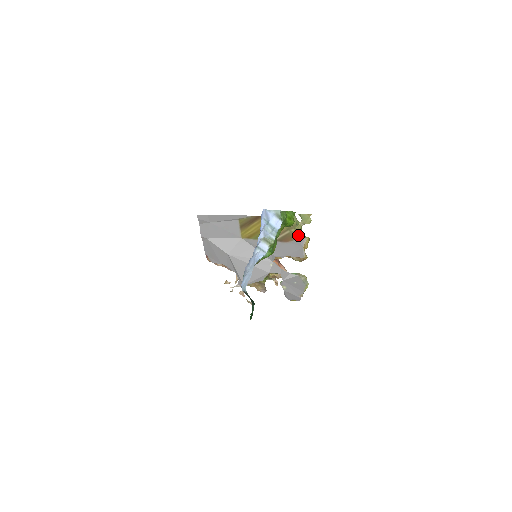
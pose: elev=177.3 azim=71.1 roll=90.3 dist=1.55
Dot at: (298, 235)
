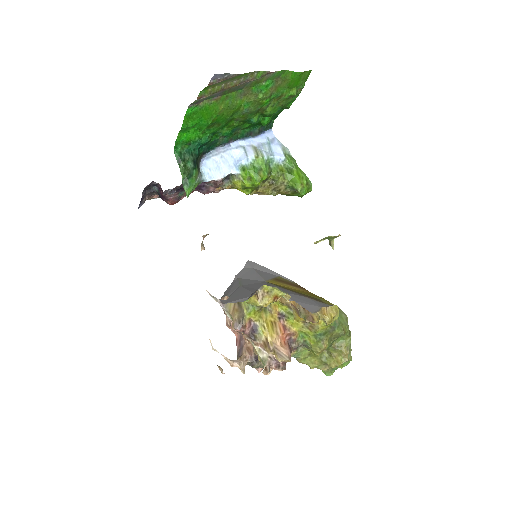
Dot at: occluded
